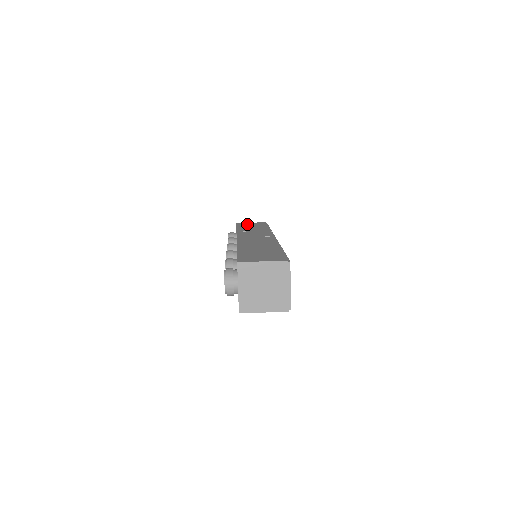
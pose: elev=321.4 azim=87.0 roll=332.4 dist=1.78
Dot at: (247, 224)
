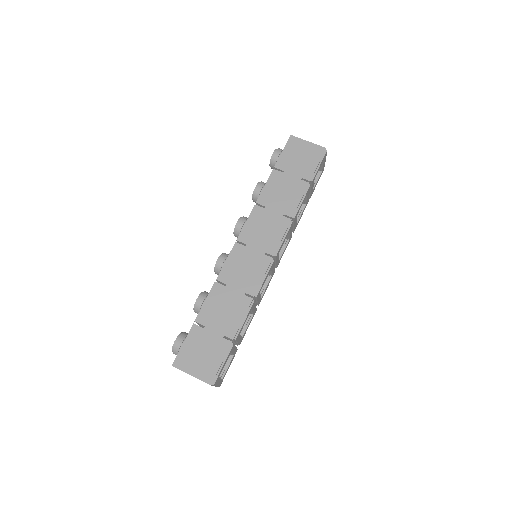
Dot at: (296, 154)
